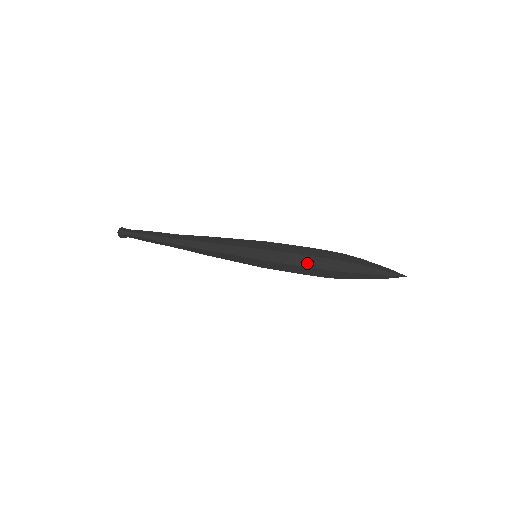
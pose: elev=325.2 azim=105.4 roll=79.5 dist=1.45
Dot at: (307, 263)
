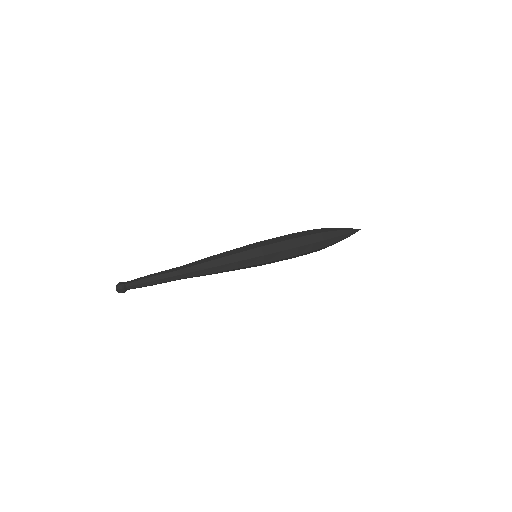
Dot at: (298, 243)
